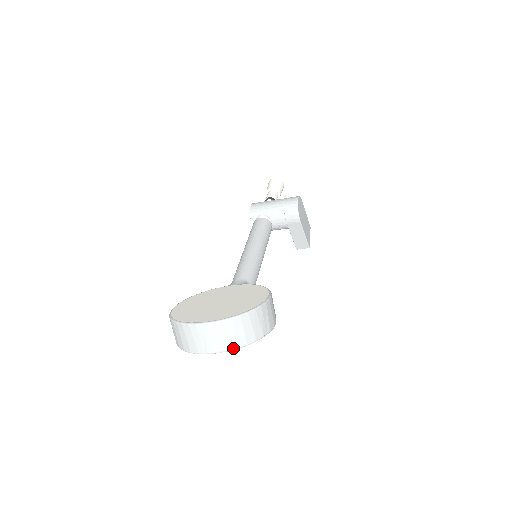
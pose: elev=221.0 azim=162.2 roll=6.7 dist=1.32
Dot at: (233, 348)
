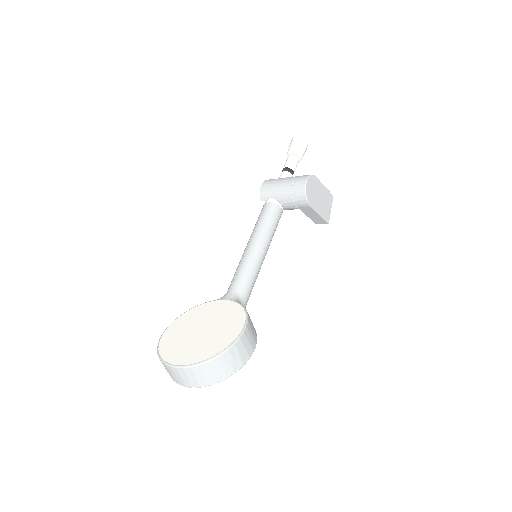
Dot at: (205, 386)
